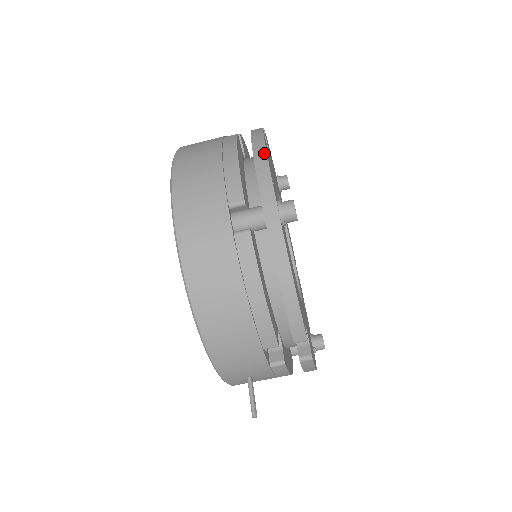
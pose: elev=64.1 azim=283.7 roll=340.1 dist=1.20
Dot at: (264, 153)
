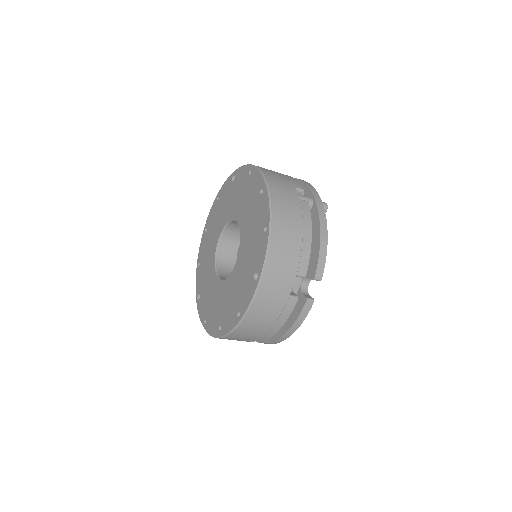
Dot at: (292, 333)
